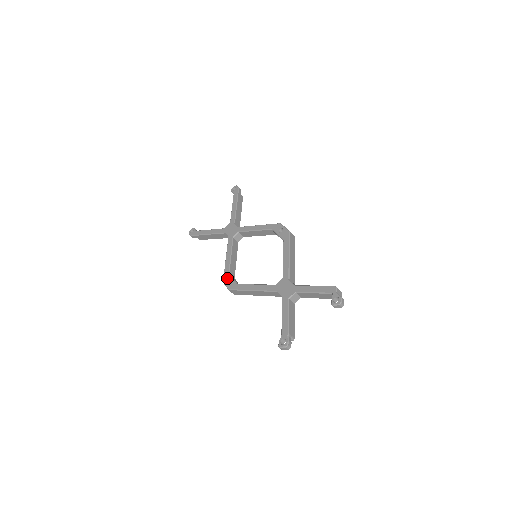
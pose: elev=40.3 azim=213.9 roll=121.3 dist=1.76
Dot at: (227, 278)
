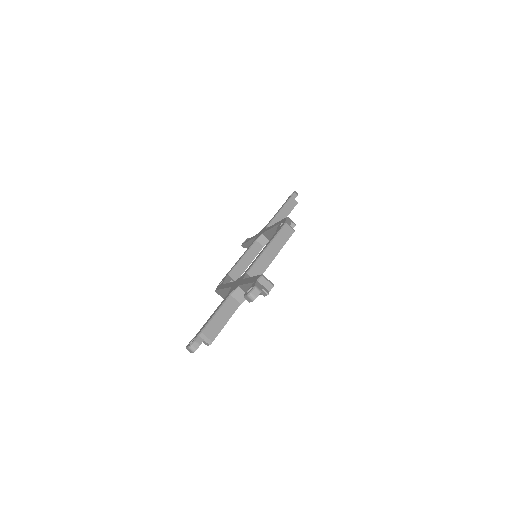
Dot at: (223, 279)
